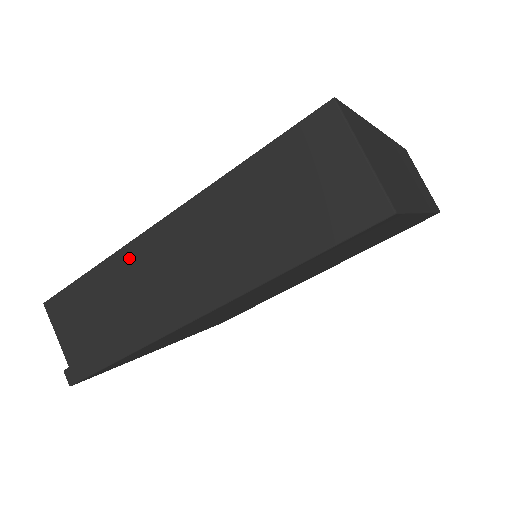
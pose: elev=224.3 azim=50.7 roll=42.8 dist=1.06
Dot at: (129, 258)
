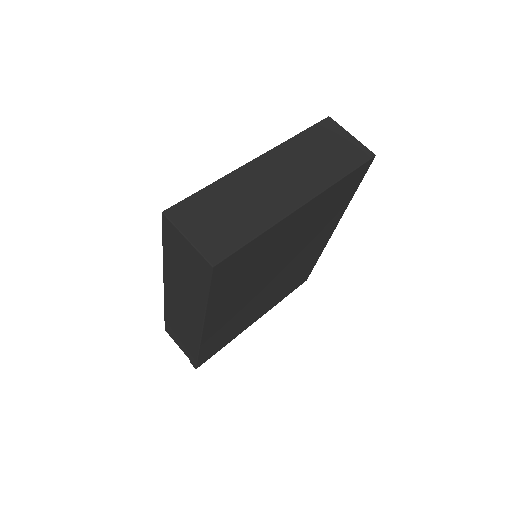
Dot at: (169, 304)
